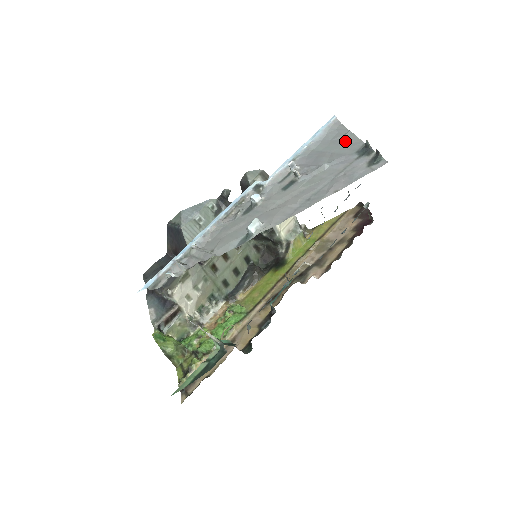
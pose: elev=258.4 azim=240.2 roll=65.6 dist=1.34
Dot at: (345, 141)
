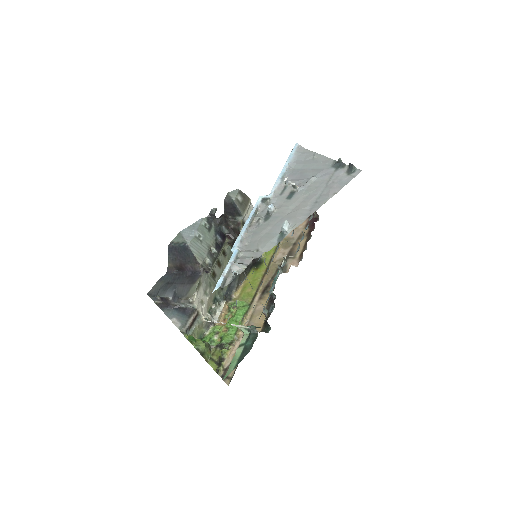
Dot at: (317, 160)
